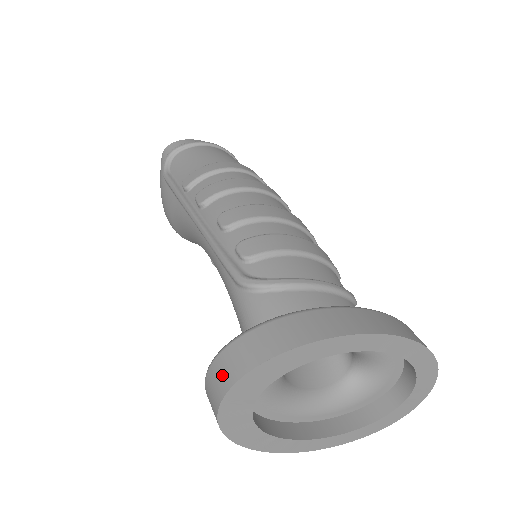
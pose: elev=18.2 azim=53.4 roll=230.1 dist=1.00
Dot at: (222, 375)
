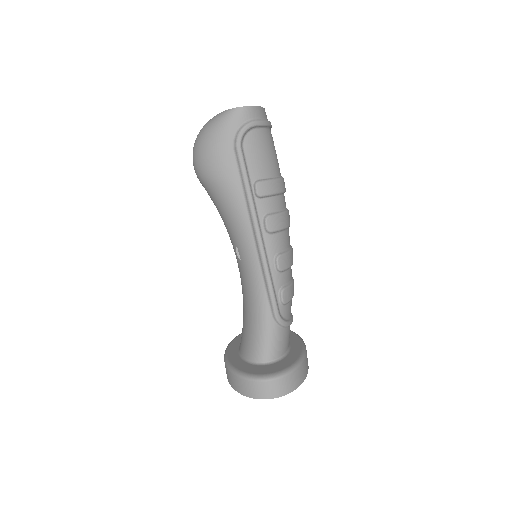
Dot at: (275, 390)
